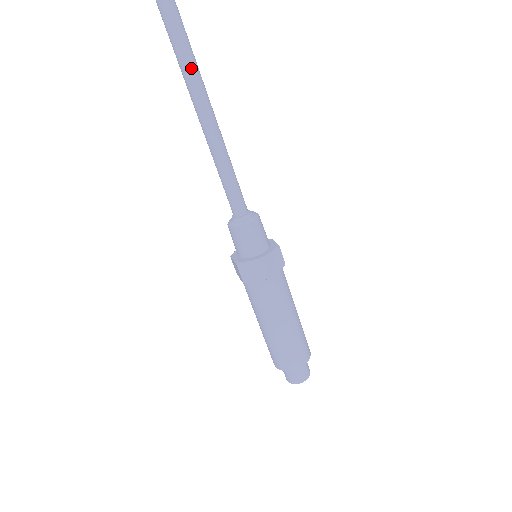
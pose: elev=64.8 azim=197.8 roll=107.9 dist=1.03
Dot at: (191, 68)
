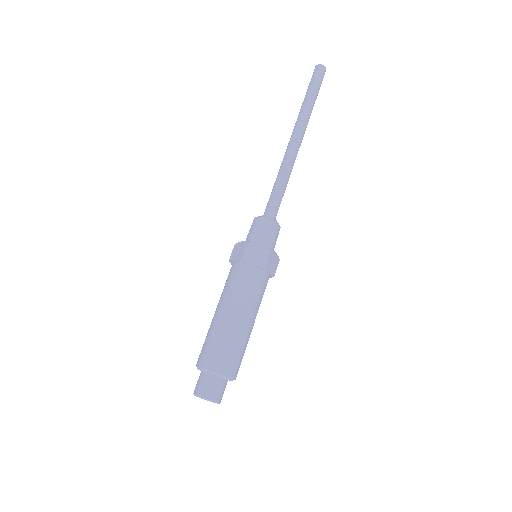
Dot at: (301, 118)
